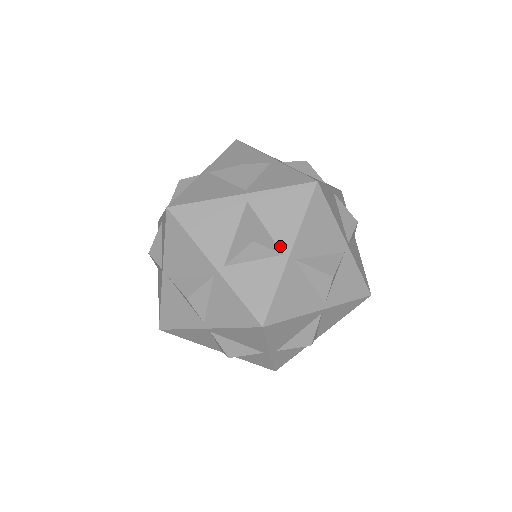
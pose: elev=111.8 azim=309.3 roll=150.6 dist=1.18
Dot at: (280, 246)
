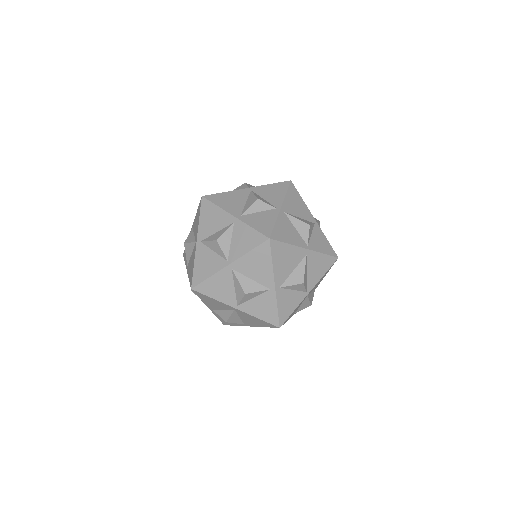
Dot at: (274, 205)
